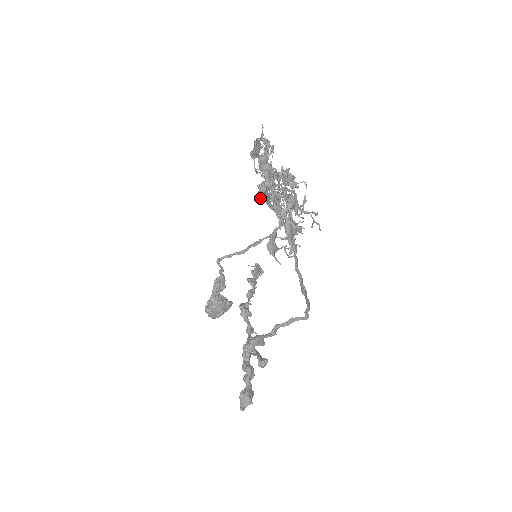
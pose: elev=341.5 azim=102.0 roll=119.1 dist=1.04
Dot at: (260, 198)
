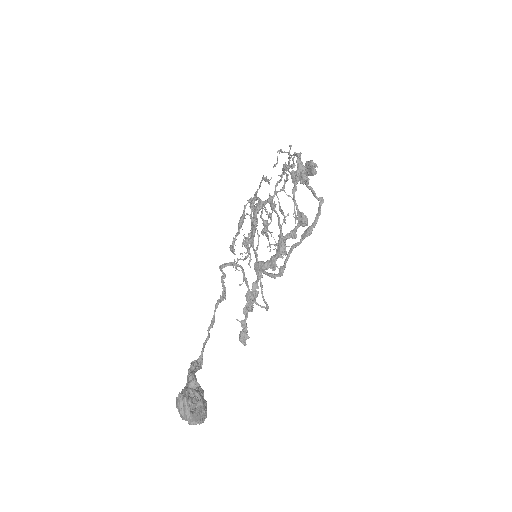
Dot at: (255, 217)
